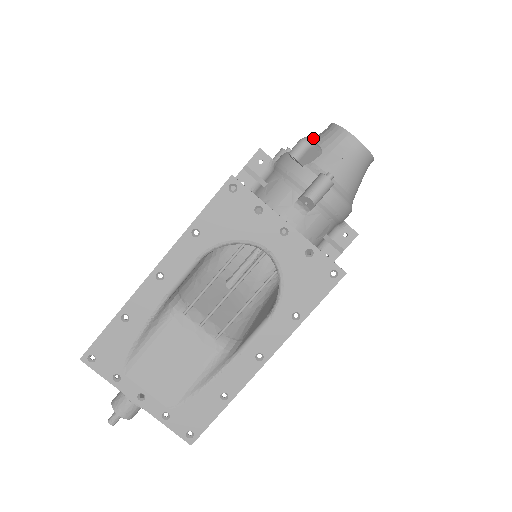
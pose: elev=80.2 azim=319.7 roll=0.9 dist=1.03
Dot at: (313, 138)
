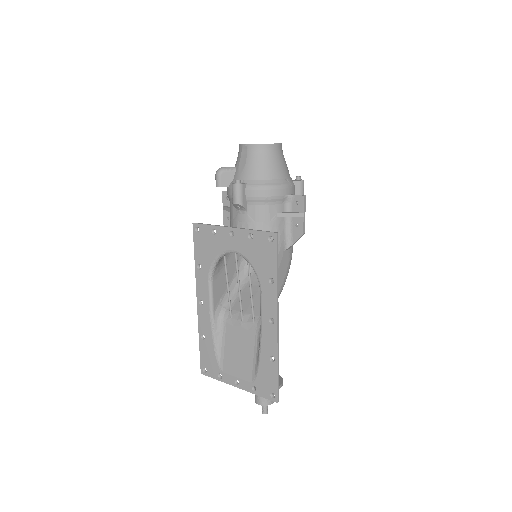
Dot at: occluded
